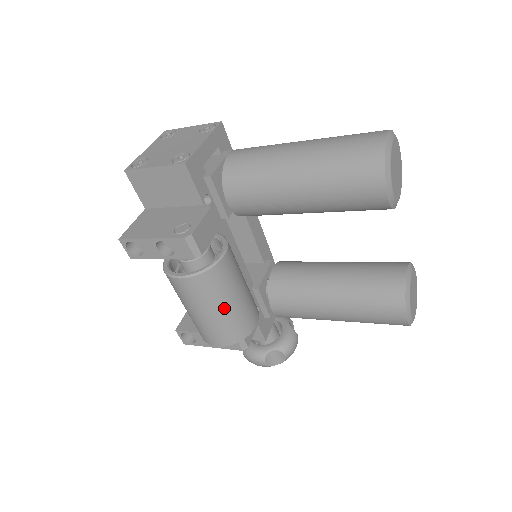
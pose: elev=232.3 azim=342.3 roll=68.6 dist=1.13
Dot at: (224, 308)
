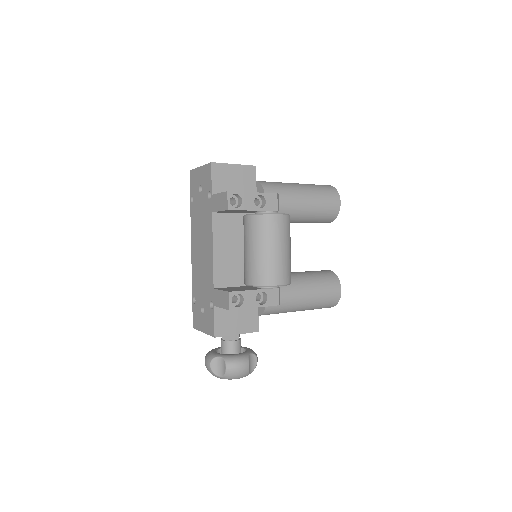
Dot at: (290, 249)
